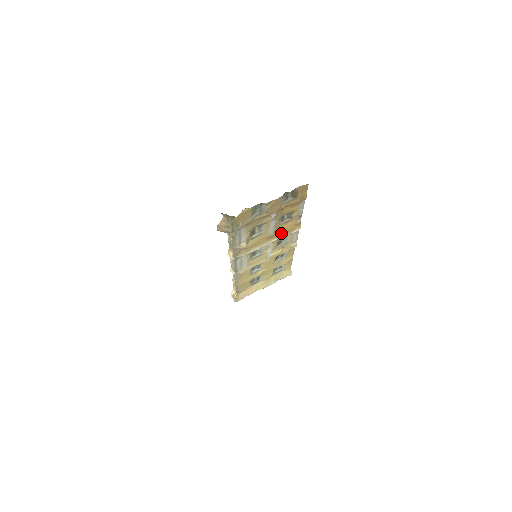
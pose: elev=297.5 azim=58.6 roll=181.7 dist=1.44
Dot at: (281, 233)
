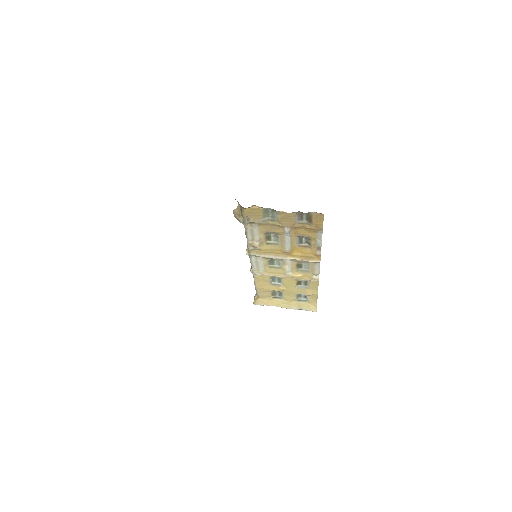
Dot at: (299, 255)
